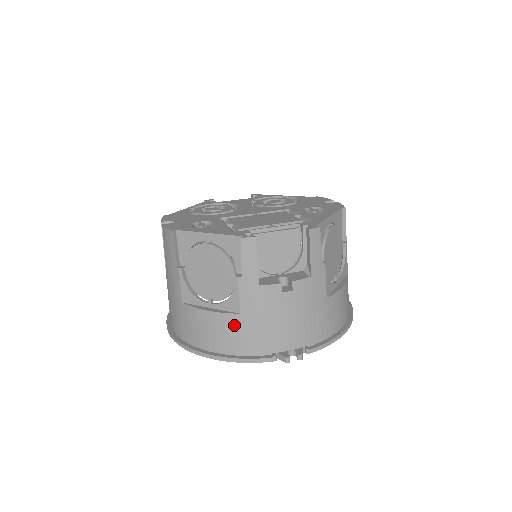
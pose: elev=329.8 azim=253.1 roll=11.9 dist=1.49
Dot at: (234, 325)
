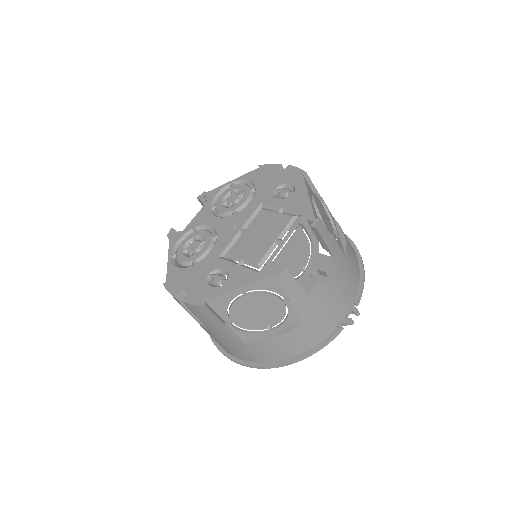
Dot at: (302, 332)
